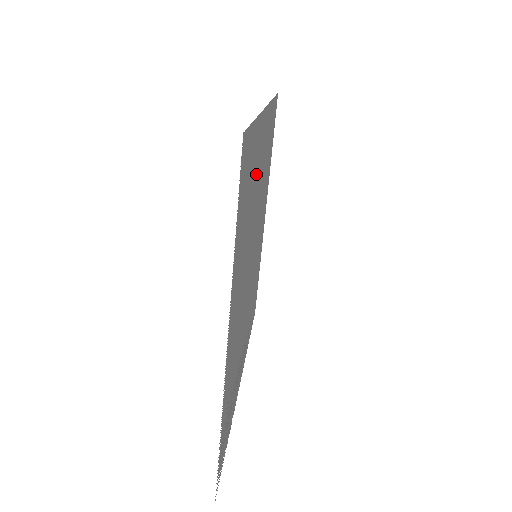
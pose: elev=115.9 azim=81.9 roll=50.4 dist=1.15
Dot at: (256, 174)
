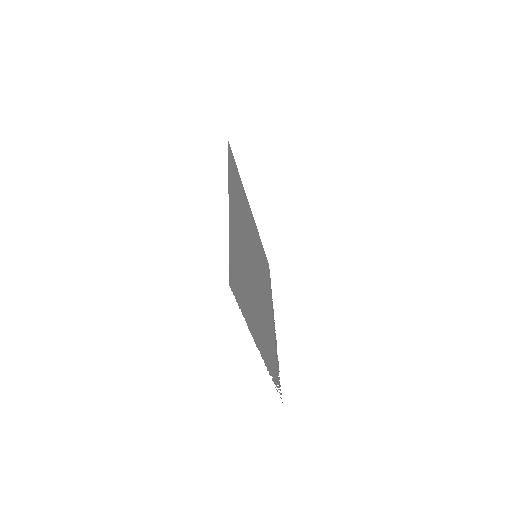
Dot at: (239, 247)
